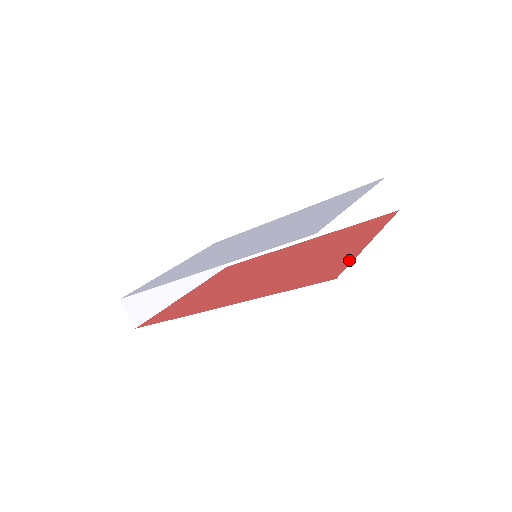
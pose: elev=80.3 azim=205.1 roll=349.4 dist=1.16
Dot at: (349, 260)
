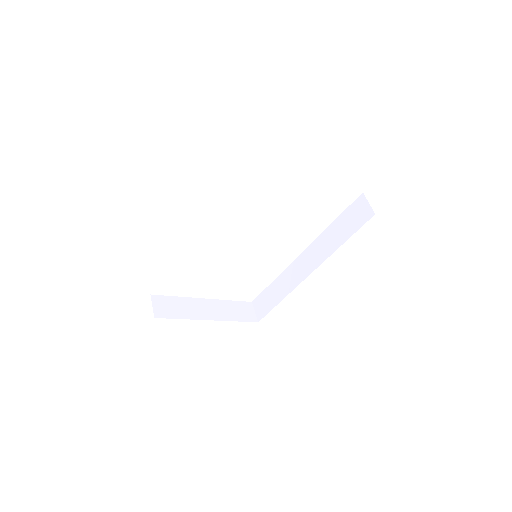
Dot at: occluded
